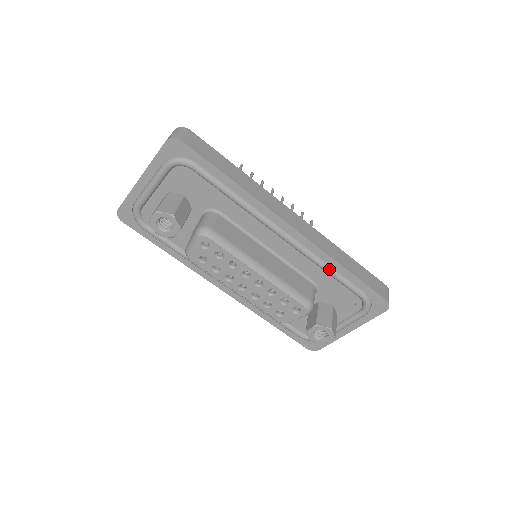
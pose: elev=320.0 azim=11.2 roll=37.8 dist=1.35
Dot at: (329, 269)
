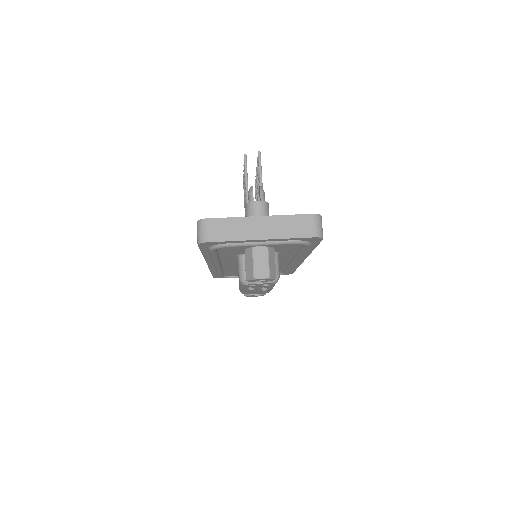
Dot at: occluded
